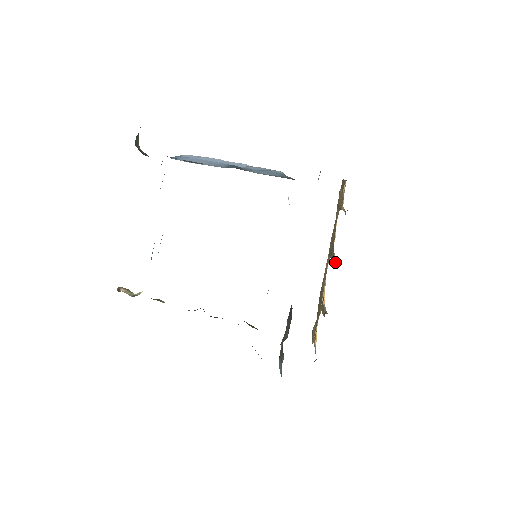
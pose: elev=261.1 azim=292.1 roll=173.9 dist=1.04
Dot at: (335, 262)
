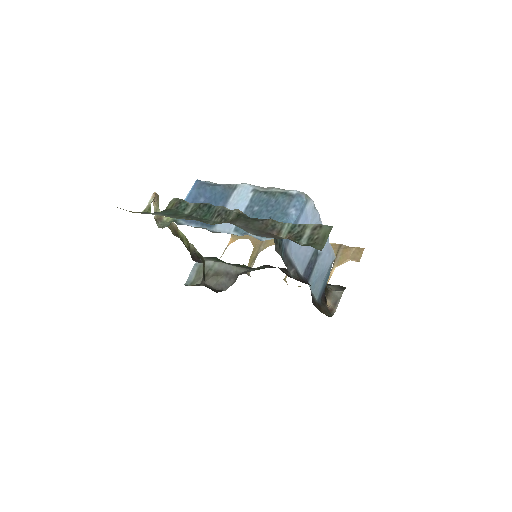
Dot at: occluded
